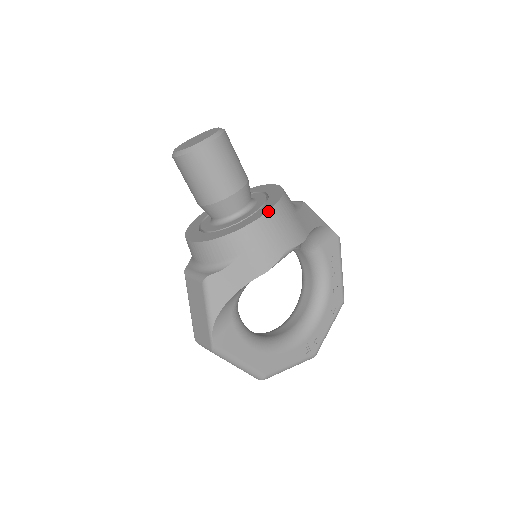
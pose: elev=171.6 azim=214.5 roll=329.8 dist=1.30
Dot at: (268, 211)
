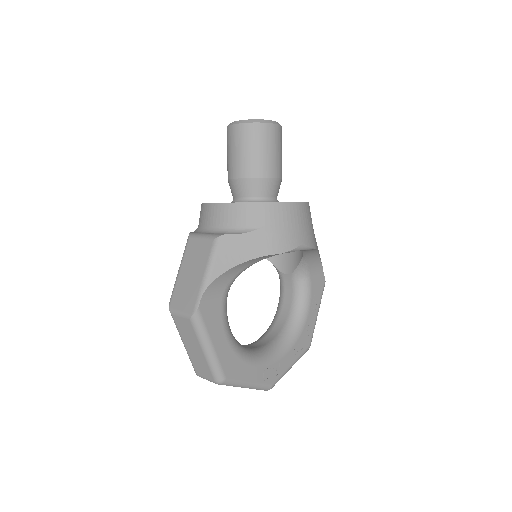
Dot at: (300, 202)
